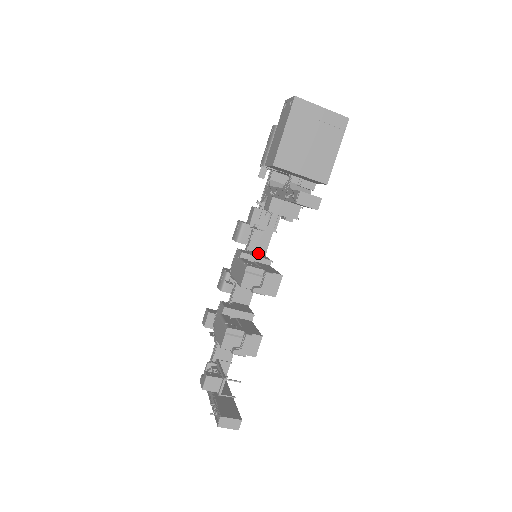
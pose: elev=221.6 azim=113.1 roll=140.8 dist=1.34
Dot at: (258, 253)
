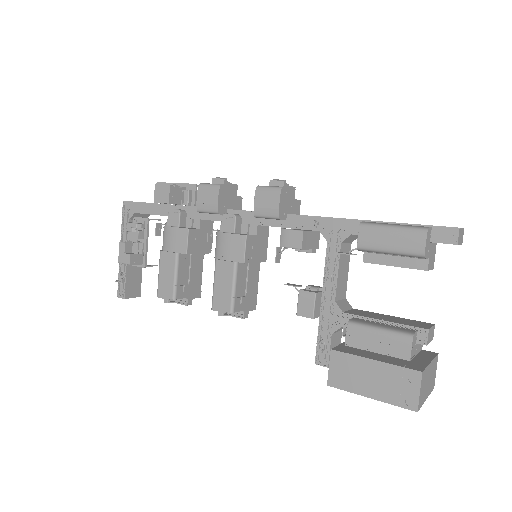
Dot at: (265, 227)
